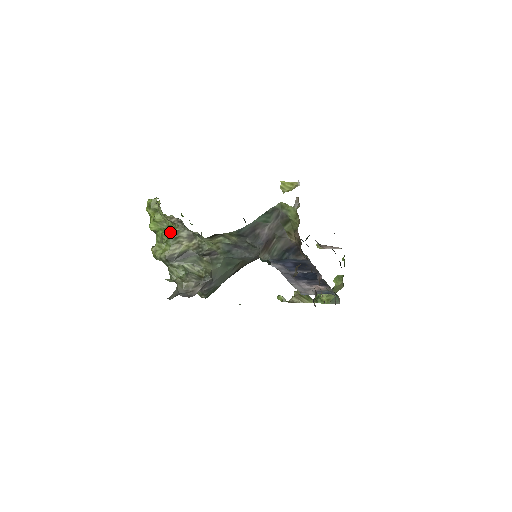
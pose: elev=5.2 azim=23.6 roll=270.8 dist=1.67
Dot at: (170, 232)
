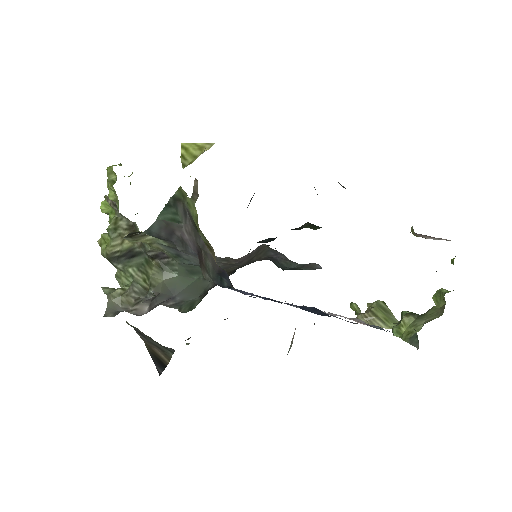
Dot at: (110, 219)
